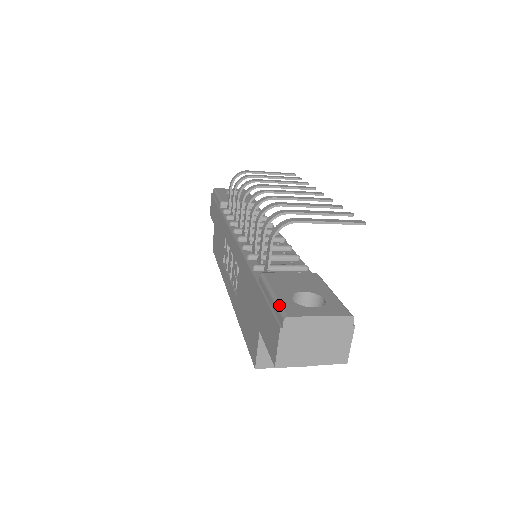
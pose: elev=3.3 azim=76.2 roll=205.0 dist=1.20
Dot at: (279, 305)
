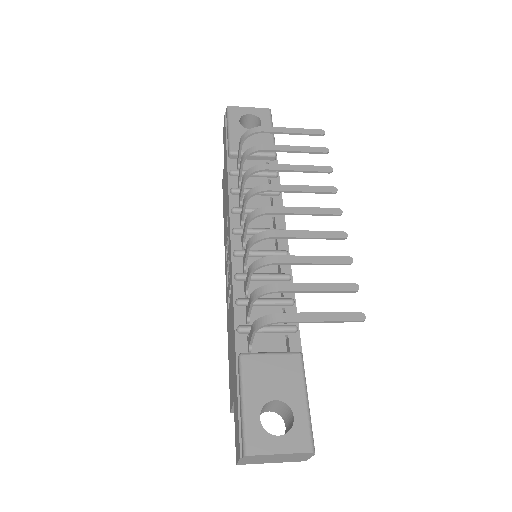
Dot at: (244, 430)
